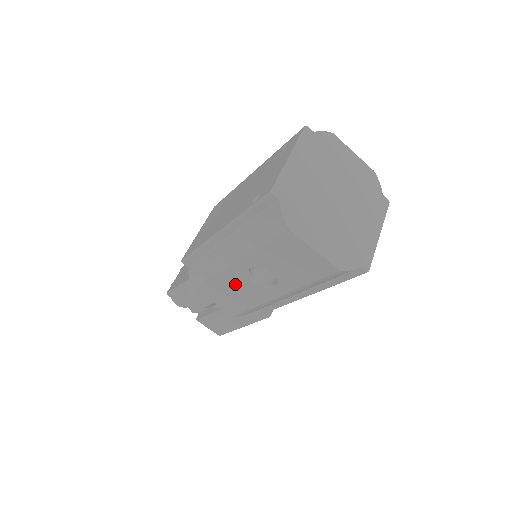
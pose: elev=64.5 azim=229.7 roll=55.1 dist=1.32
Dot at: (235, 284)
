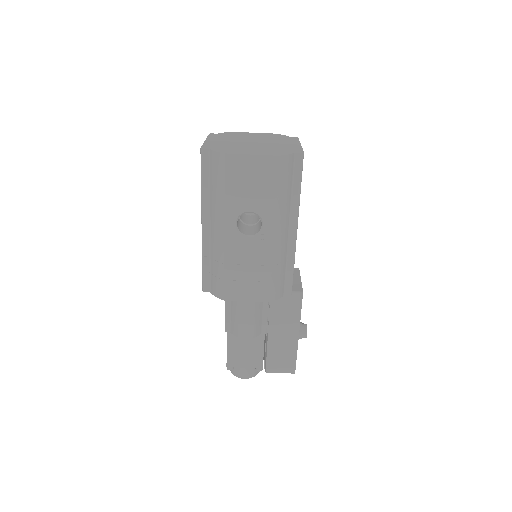
Dot at: (241, 256)
